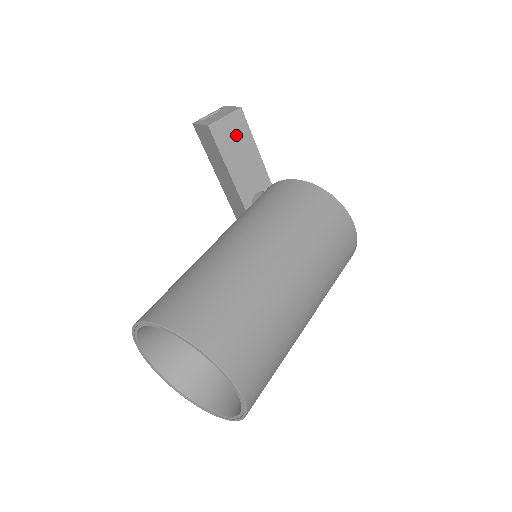
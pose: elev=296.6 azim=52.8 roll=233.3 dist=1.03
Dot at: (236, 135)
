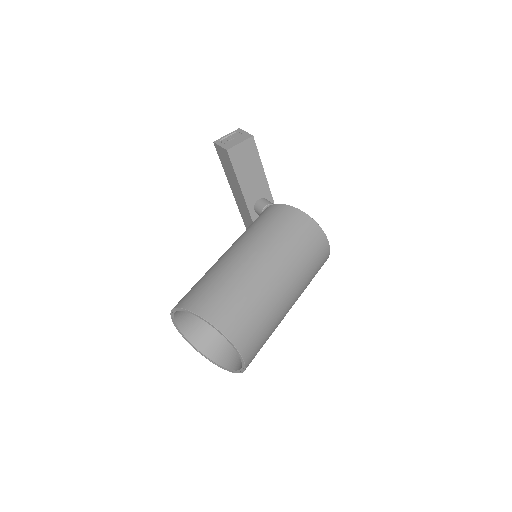
Dot at: (247, 157)
